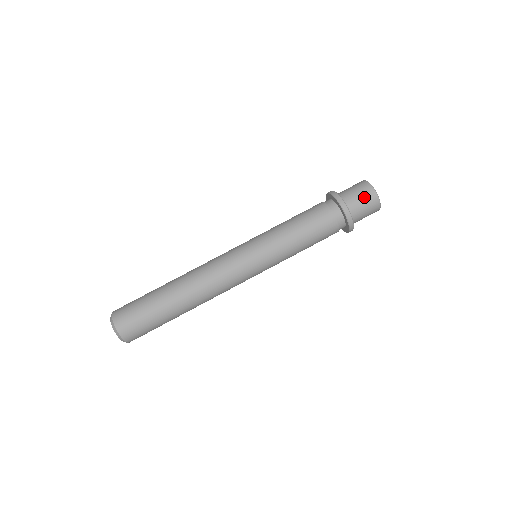
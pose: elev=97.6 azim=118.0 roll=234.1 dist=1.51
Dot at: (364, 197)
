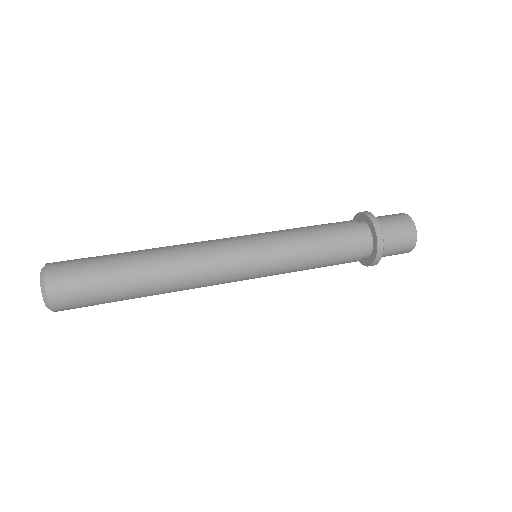
Dot at: (400, 224)
